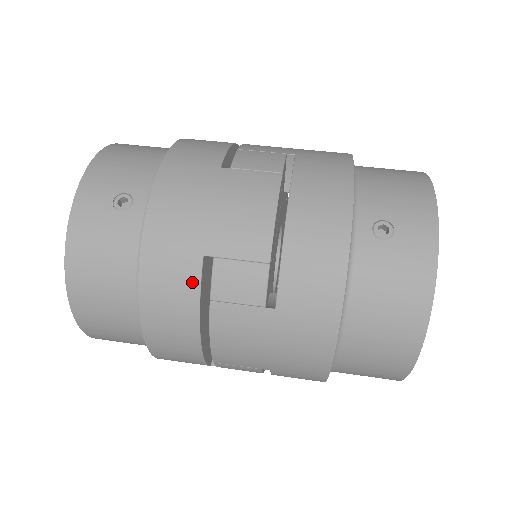
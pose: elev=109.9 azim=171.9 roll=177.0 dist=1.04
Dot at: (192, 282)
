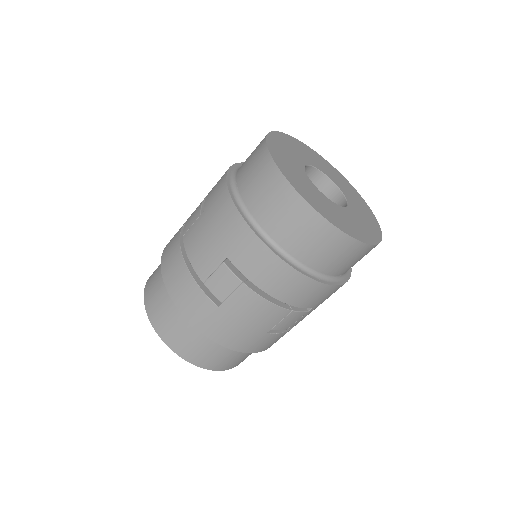
Dot at: (177, 237)
